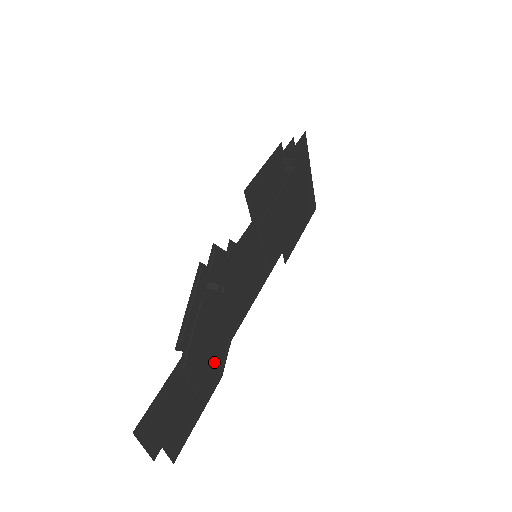
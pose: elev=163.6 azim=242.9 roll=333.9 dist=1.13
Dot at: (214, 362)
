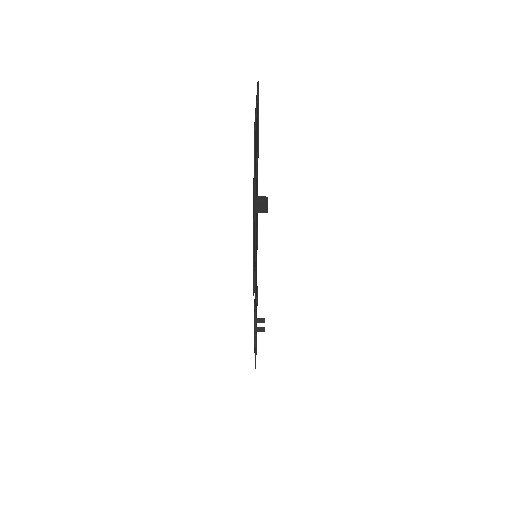
Dot at: occluded
